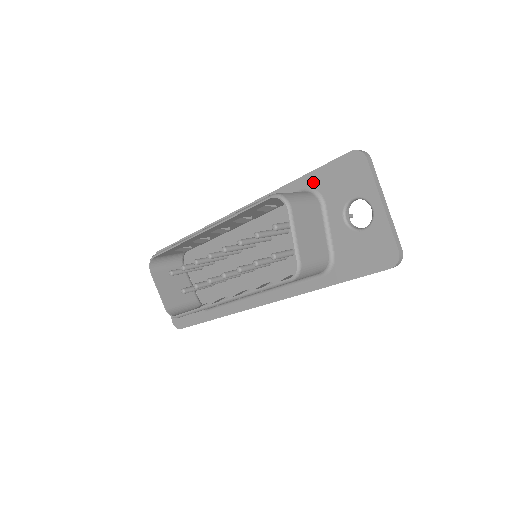
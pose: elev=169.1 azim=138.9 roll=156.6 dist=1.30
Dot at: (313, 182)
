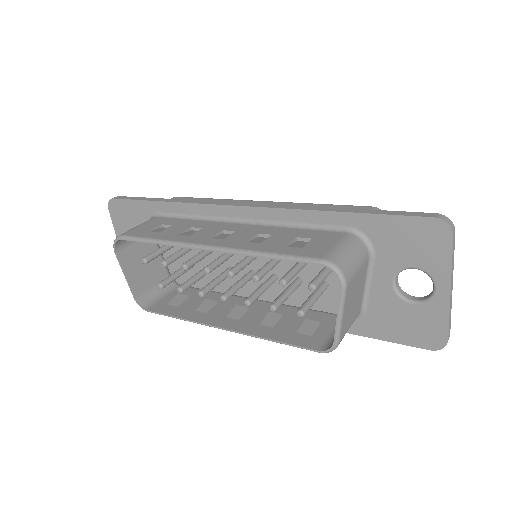
Dot at: (367, 226)
